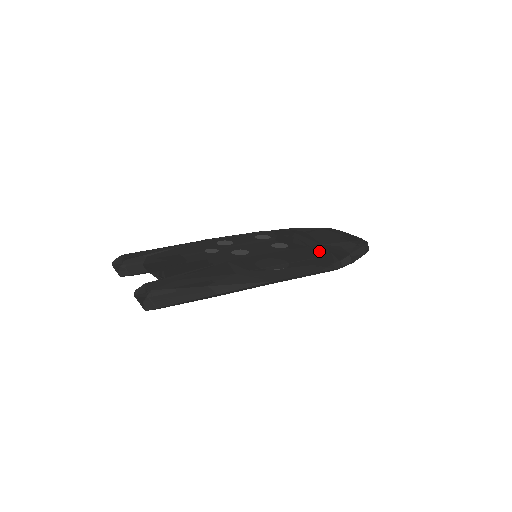
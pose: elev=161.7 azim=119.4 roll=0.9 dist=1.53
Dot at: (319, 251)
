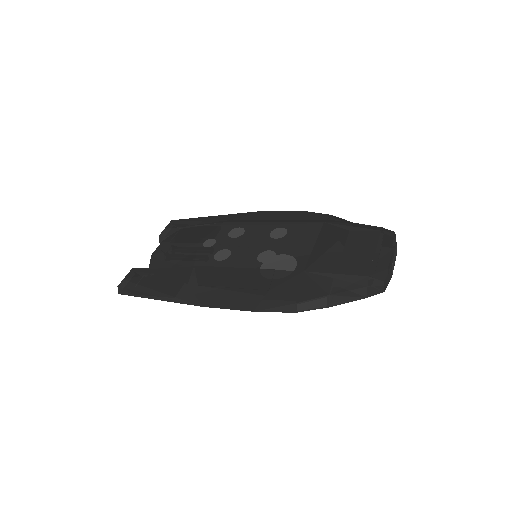
Dot at: (288, 281)
